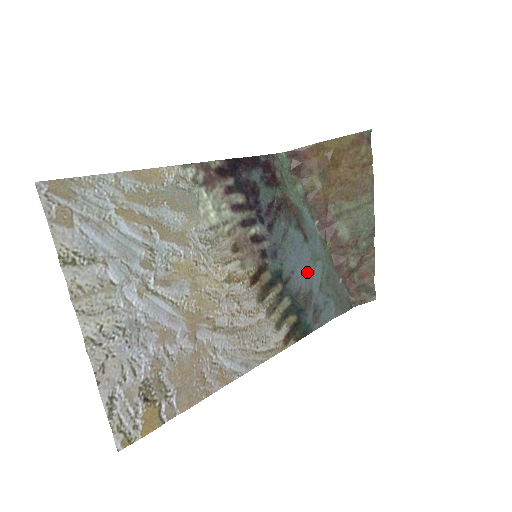
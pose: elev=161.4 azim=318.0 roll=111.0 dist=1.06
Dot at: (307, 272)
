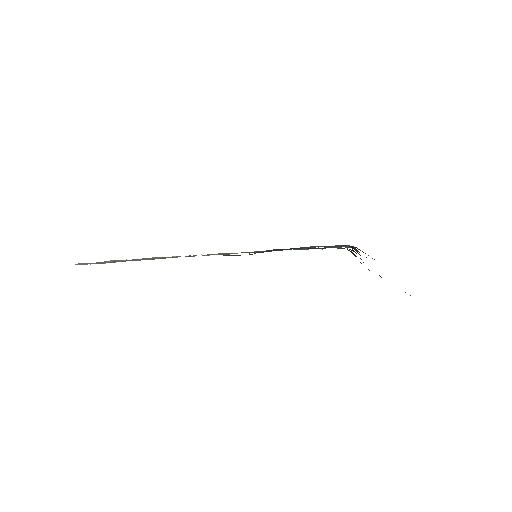
Dot at: occluded
